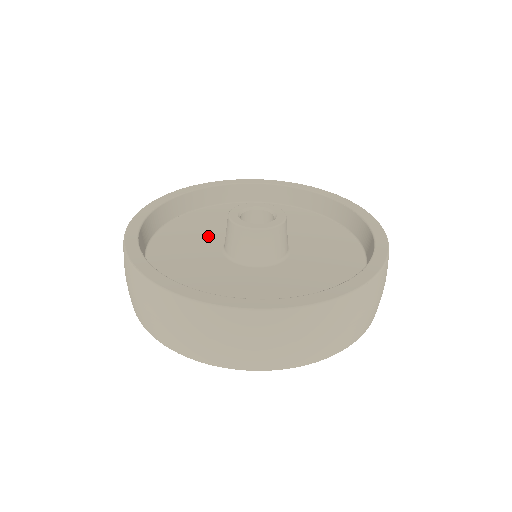
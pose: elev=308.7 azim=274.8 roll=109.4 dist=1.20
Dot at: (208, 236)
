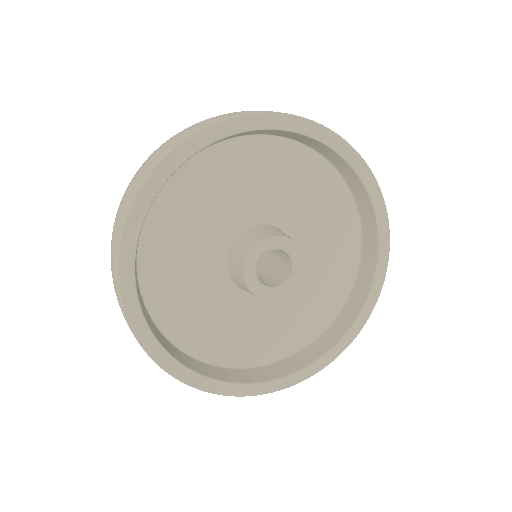
Dot at: (204, 282)
